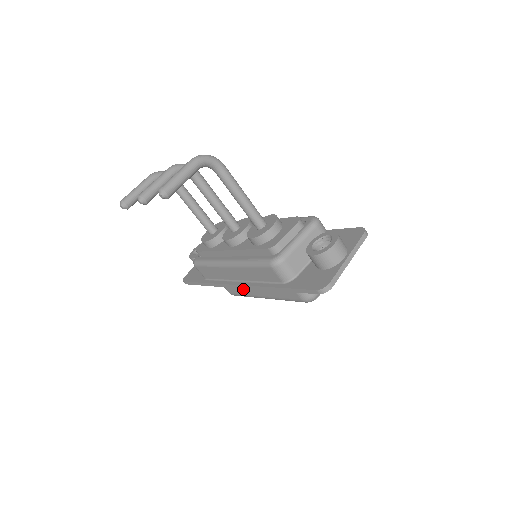
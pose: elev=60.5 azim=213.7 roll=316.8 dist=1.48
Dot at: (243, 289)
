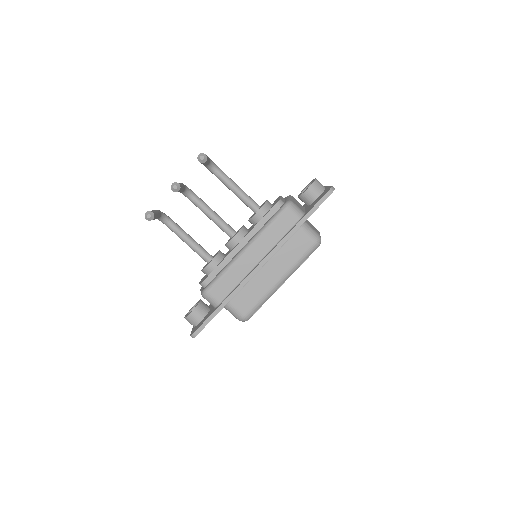
Dot at: (258, 289)
